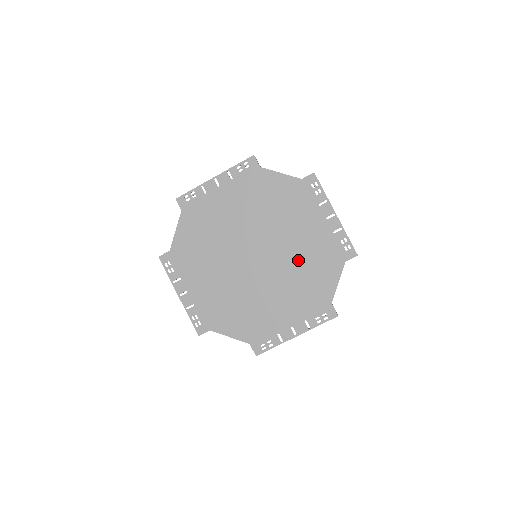
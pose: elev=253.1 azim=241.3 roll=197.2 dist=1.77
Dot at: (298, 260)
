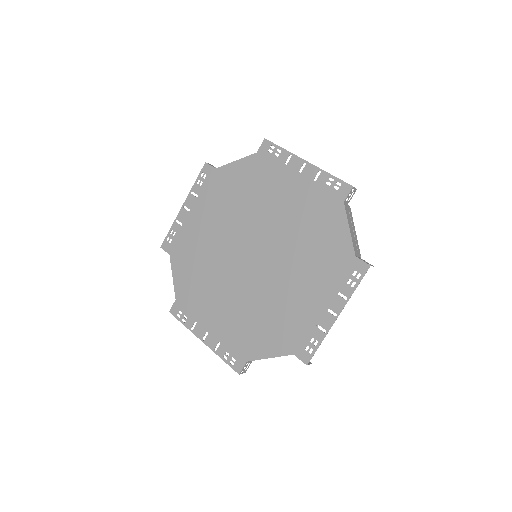
Dot at: (295, 232)
